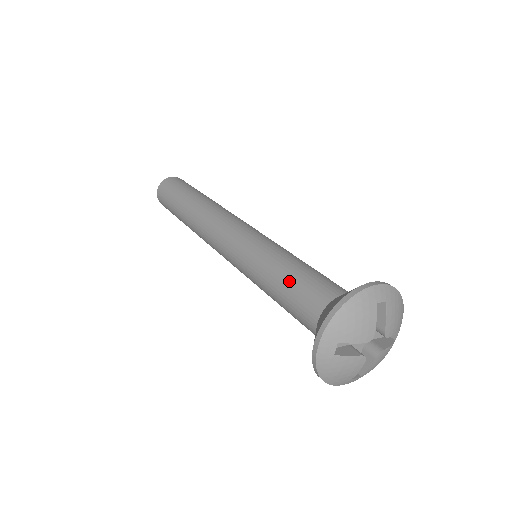
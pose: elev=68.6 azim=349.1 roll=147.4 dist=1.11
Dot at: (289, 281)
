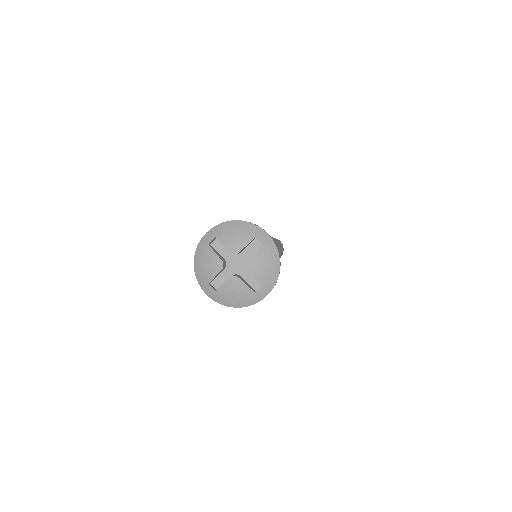
Dot at: occluded
